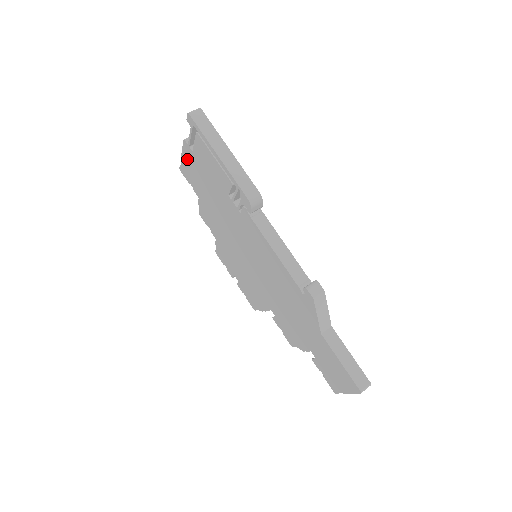
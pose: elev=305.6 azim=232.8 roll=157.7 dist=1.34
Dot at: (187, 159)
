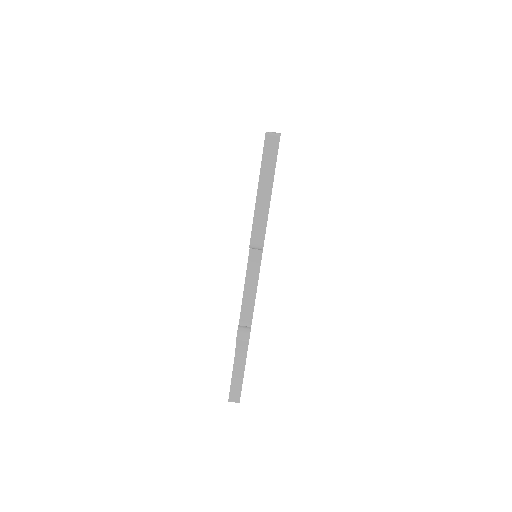
Dot at: occluded
